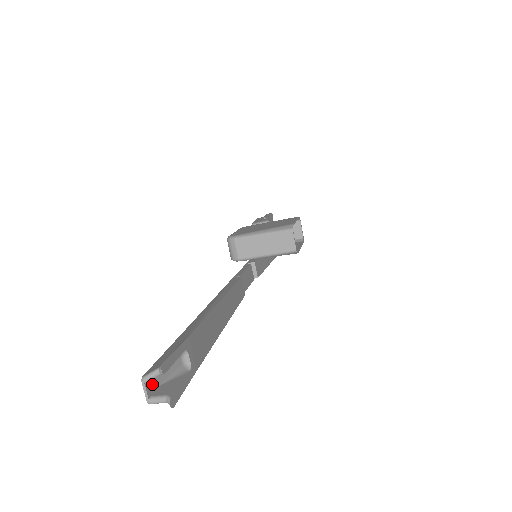
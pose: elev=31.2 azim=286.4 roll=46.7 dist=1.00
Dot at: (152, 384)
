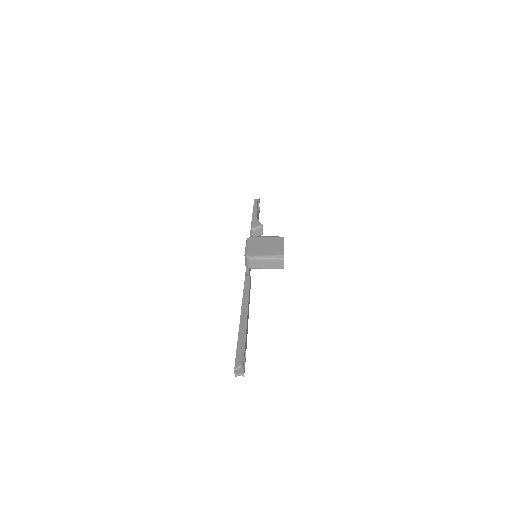
Dot at: occluded
